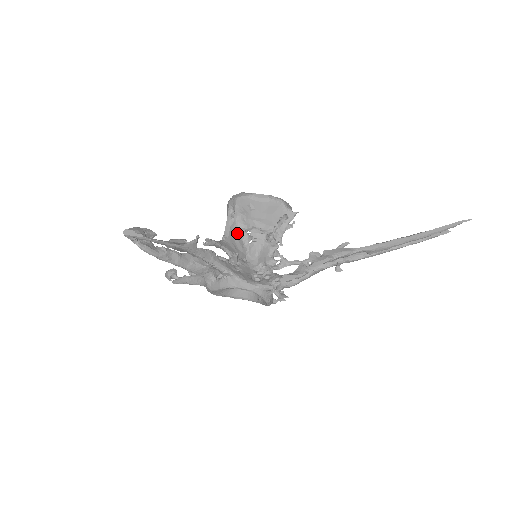
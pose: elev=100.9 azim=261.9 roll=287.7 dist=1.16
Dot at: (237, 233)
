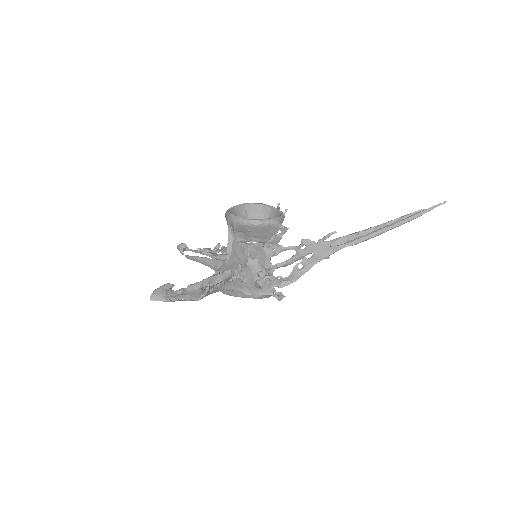
Dot at: (238, 245)
